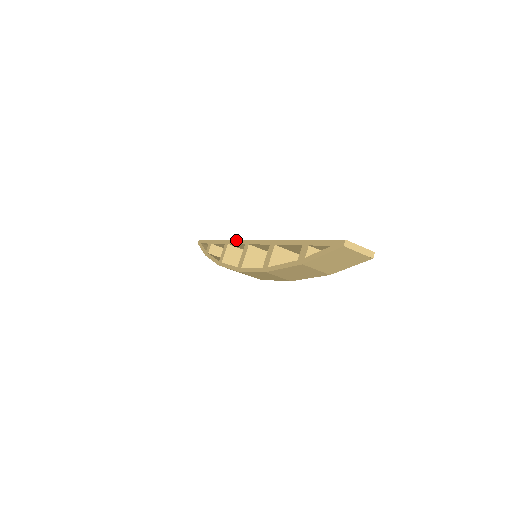
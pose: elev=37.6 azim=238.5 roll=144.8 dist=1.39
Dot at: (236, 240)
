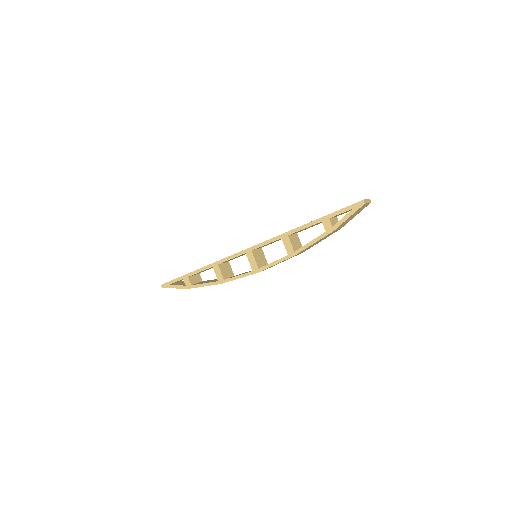
Dot at: (229, 256)
